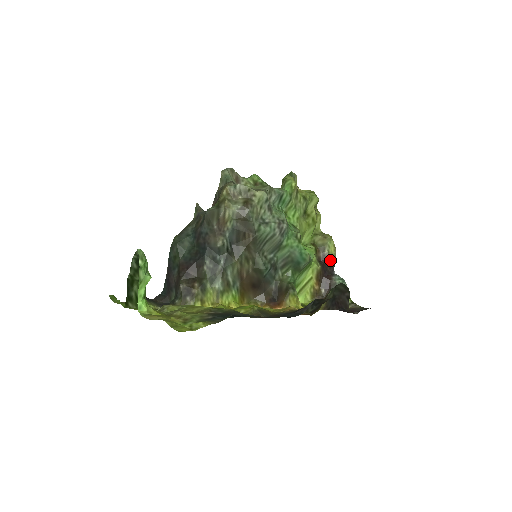
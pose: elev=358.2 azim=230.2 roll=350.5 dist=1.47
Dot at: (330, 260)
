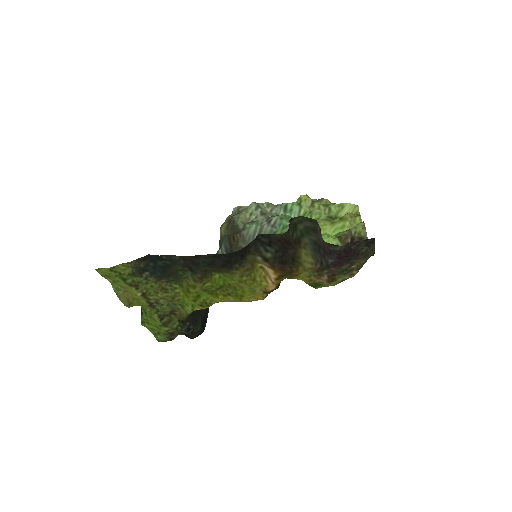
Dot at: (359, 239)
